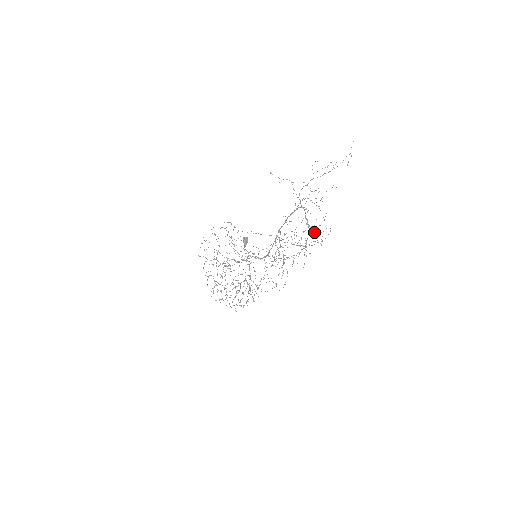
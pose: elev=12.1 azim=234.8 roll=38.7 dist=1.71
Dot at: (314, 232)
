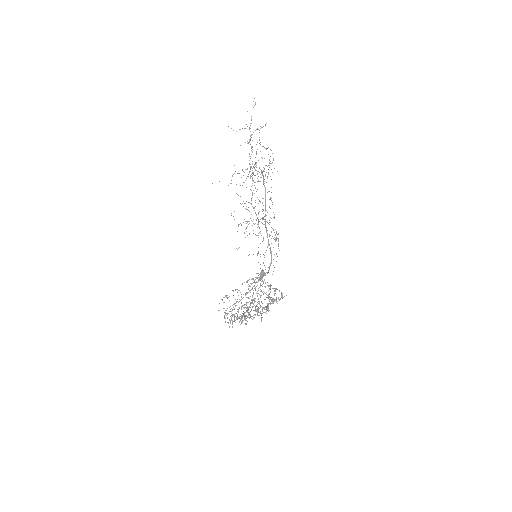
Dot at: occluded
